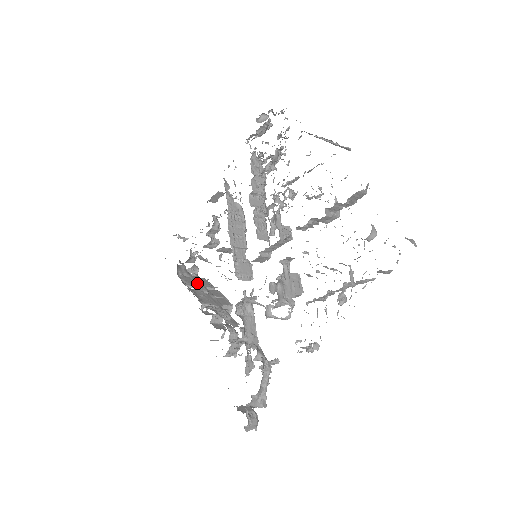
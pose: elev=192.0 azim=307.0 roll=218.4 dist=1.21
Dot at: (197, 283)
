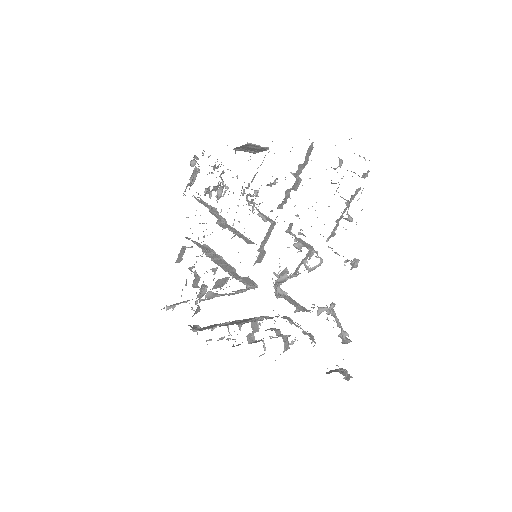
Dot at: (213, 326)
